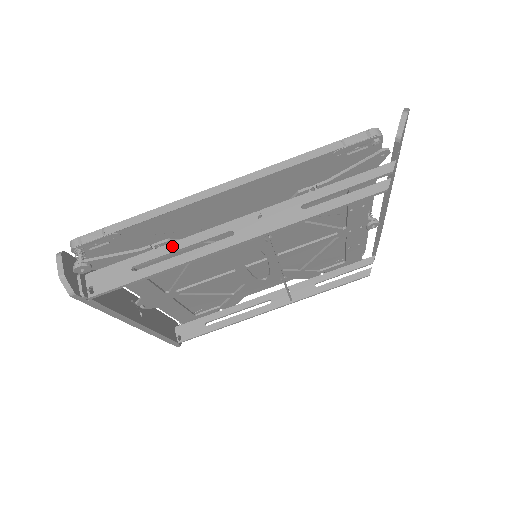
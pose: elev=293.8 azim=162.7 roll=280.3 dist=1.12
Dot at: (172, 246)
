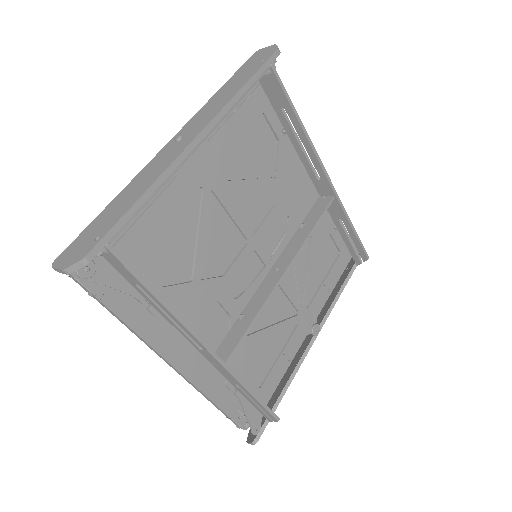
Dot at: (295, 138)
